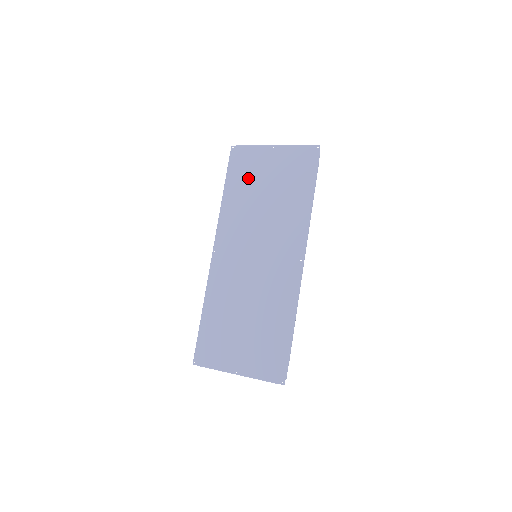
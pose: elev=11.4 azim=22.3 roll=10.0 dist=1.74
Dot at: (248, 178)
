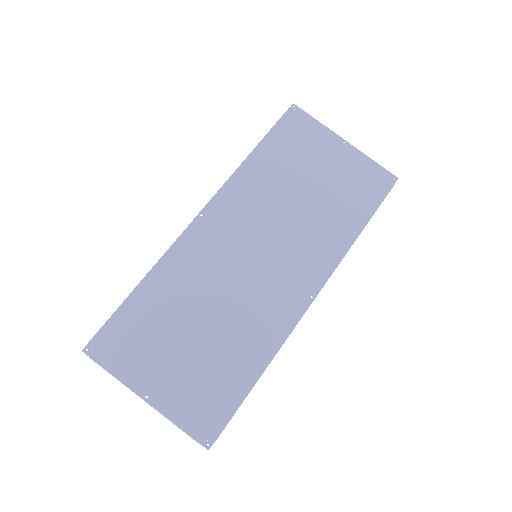
Dot at: (295, 155)
